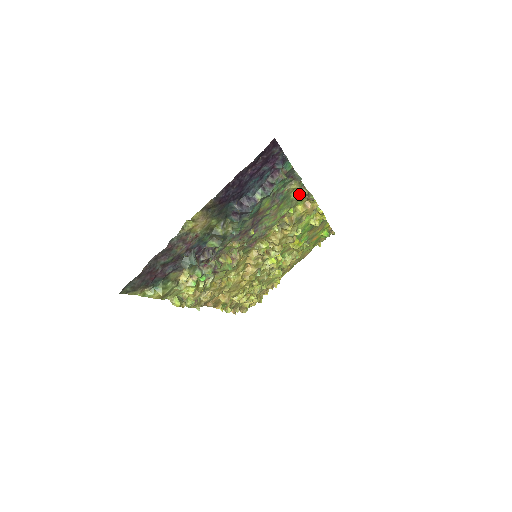
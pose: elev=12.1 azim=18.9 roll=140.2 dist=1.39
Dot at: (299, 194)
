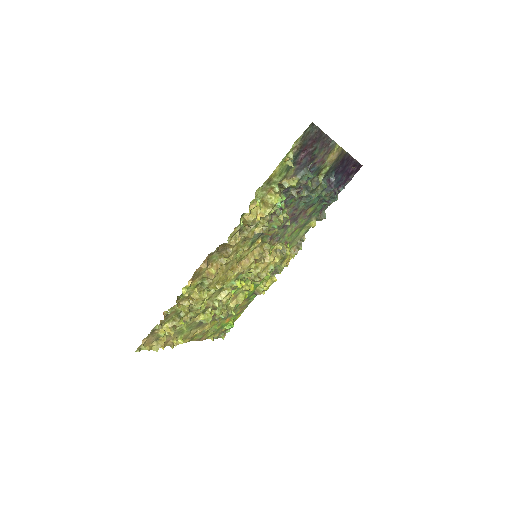
Dot at: (300, 237)
